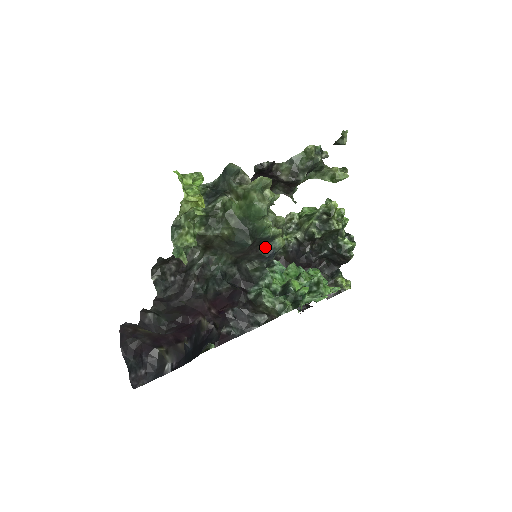
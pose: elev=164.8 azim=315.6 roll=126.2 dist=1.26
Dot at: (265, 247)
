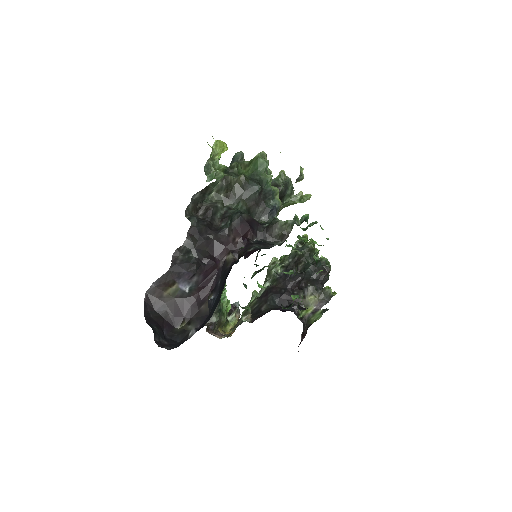
Dot at: (269, 204)
